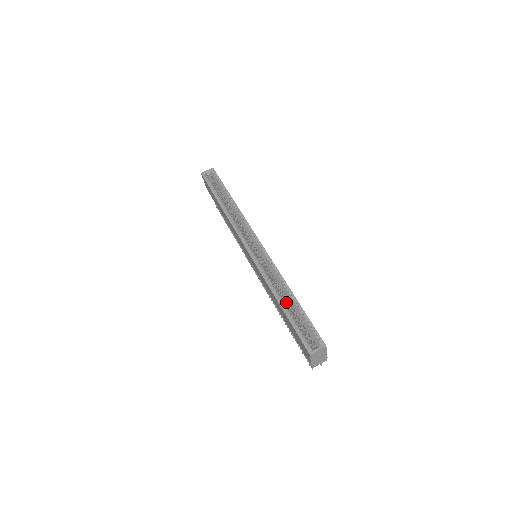
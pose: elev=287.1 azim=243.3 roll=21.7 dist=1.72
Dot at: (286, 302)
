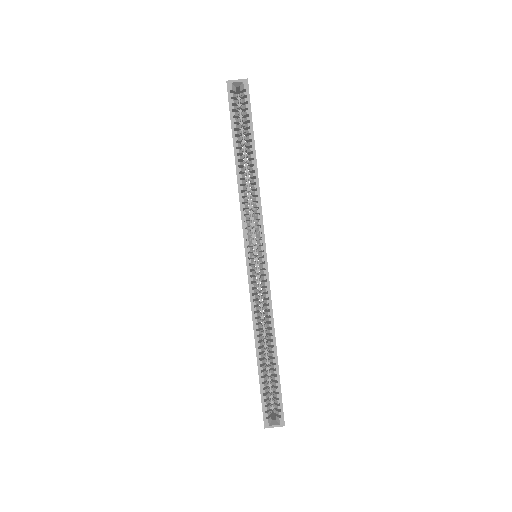
Dot at: occluded
